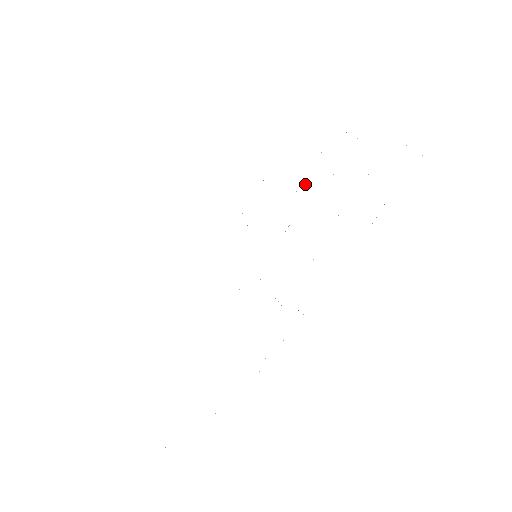
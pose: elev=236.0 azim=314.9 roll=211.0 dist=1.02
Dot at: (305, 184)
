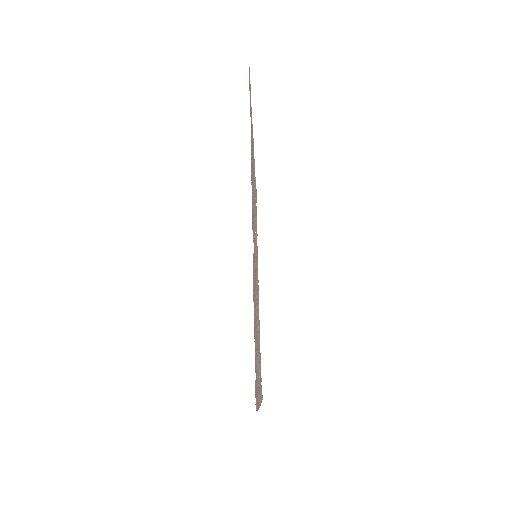
Dot at: (254, 190)
